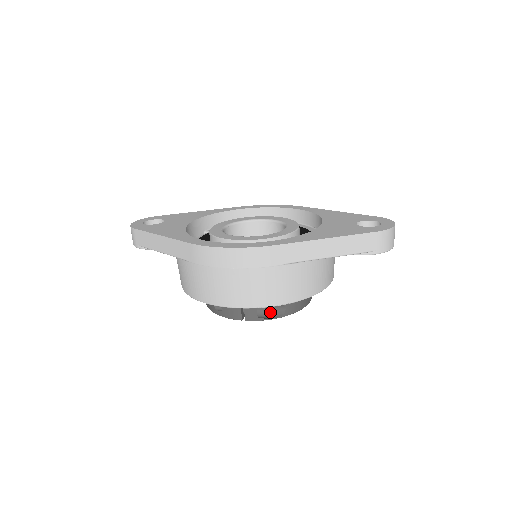
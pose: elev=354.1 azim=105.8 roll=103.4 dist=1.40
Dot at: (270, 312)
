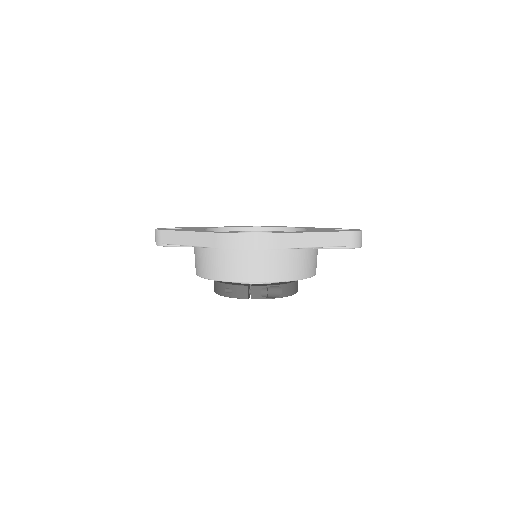
Dot at: (270, 294)
